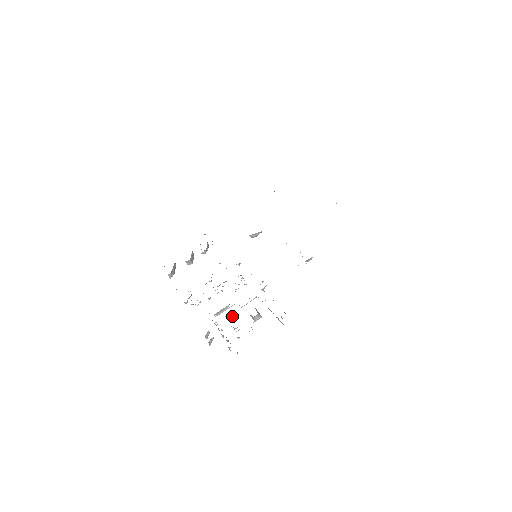
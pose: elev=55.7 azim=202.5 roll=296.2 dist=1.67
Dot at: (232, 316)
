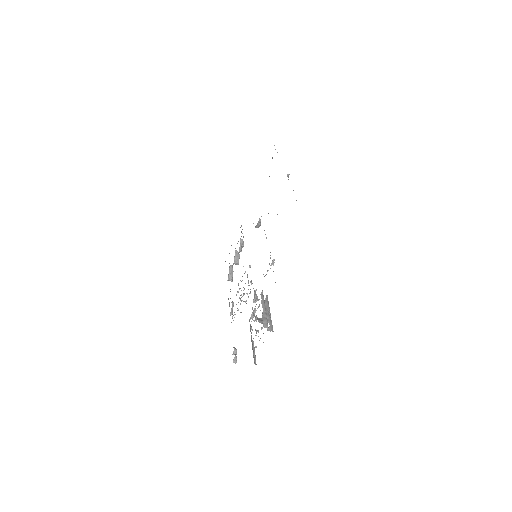
Dot at: occluded
